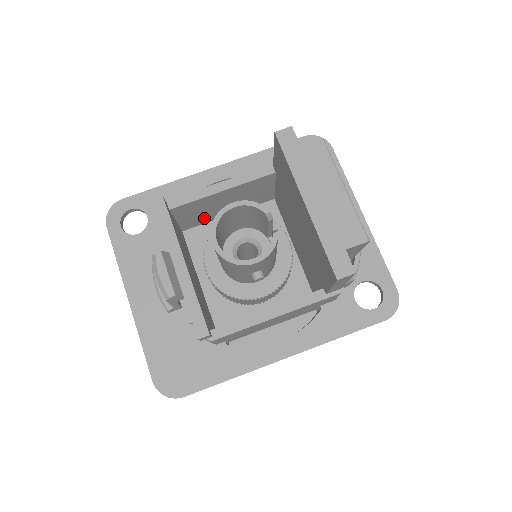
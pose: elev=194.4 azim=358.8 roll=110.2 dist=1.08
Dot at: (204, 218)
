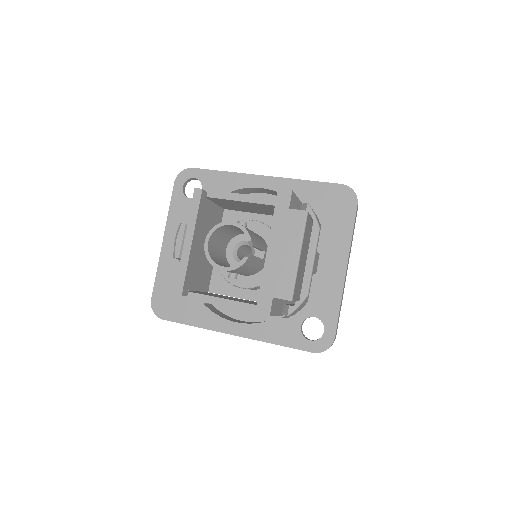
Dot at: (240, 208)
